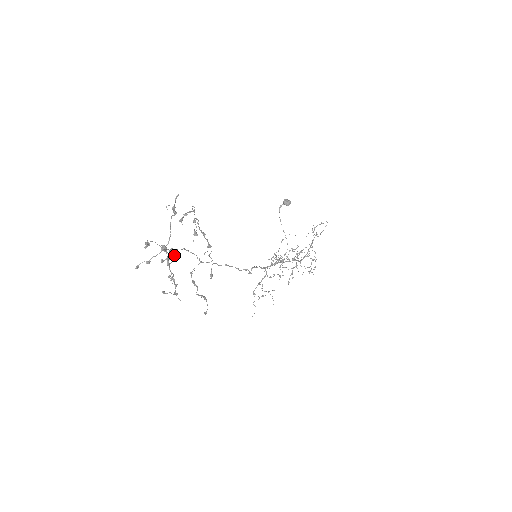
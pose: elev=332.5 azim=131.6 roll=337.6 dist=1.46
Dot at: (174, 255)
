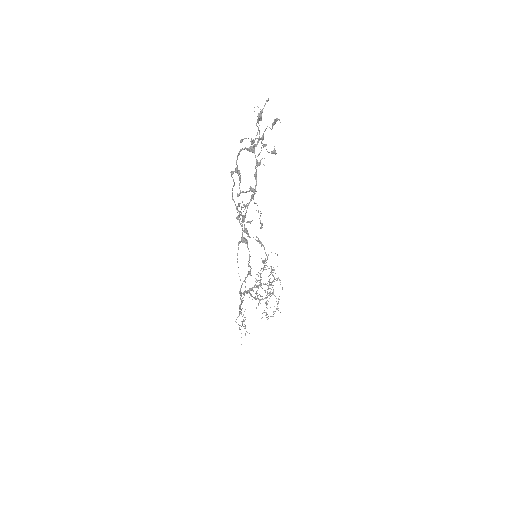
Dot at: occluded
